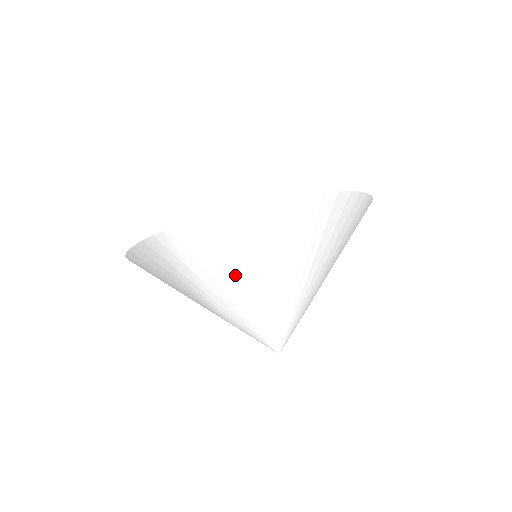
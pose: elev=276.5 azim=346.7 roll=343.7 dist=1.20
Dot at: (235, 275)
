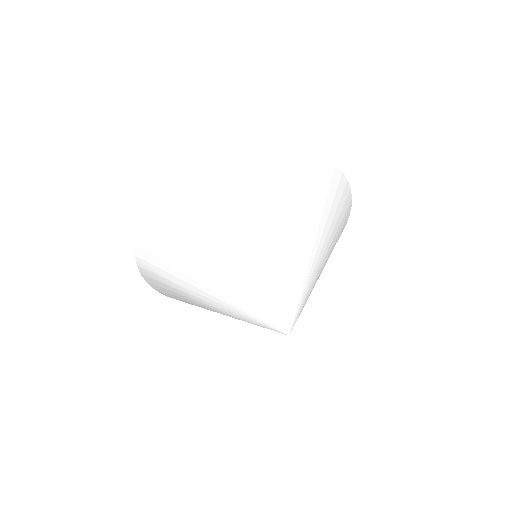
Dot at: (192, 270)
